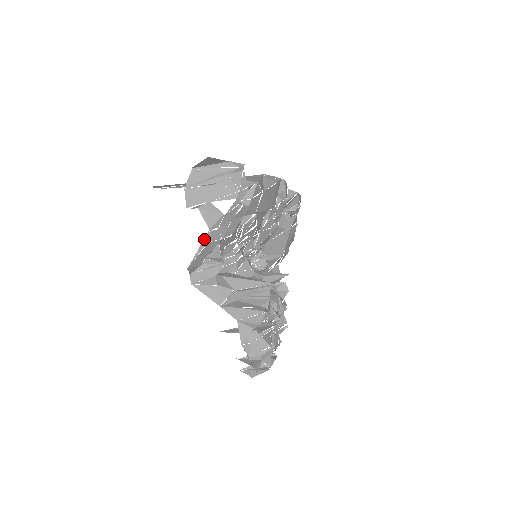
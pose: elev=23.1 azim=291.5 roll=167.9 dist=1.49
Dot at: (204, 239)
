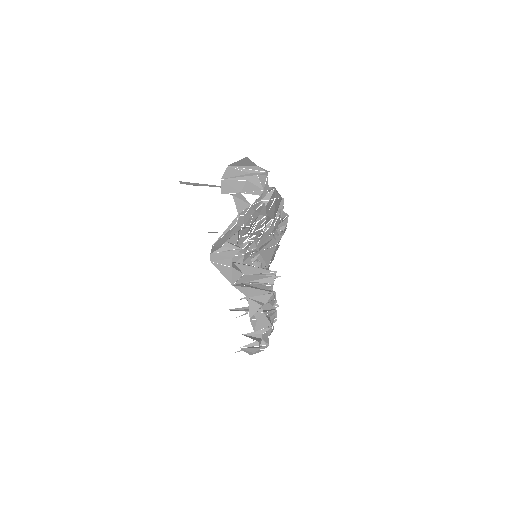
Dot at: (232, 222)
